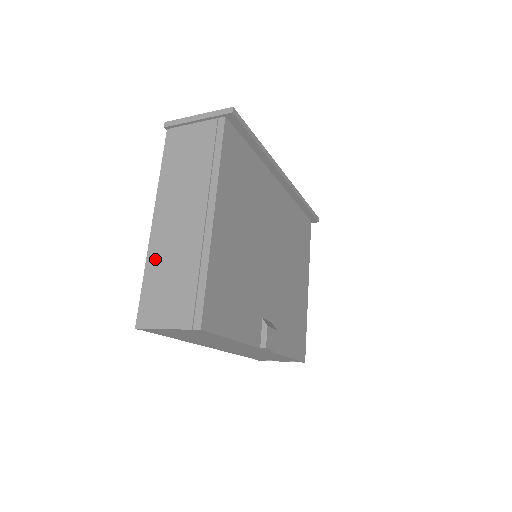
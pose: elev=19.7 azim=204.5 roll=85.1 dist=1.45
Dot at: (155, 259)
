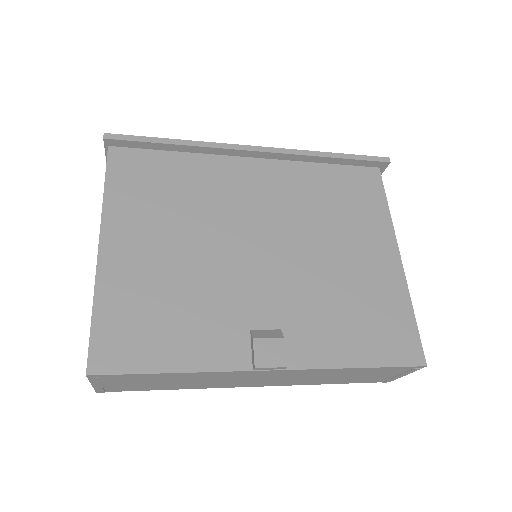
Dot at: occluded
